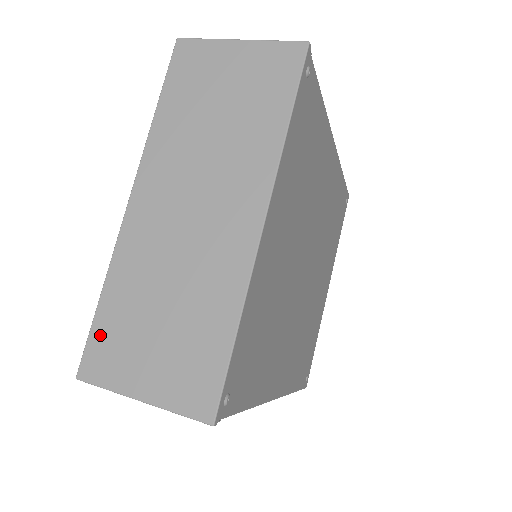
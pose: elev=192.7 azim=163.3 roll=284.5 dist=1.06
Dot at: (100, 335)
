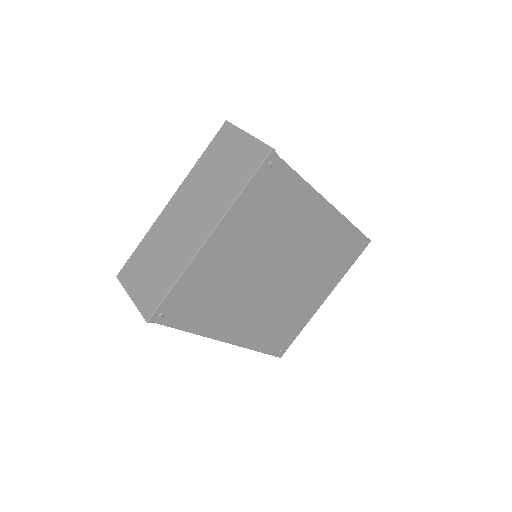
Dot at: (132, 261)
